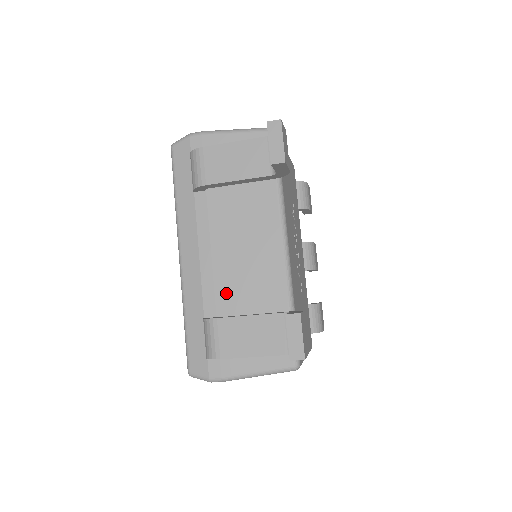
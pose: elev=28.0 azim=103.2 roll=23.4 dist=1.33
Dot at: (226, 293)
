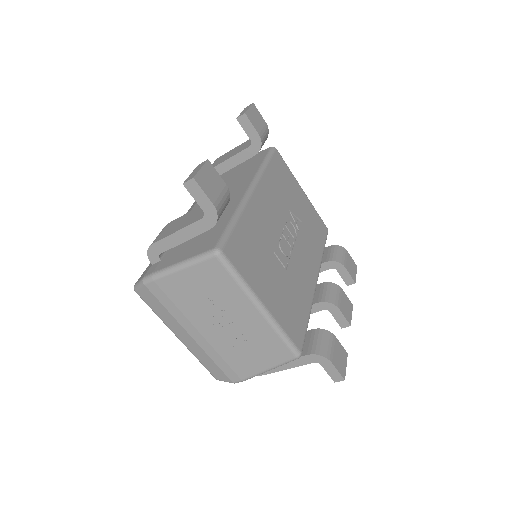
Dot at: occluded
